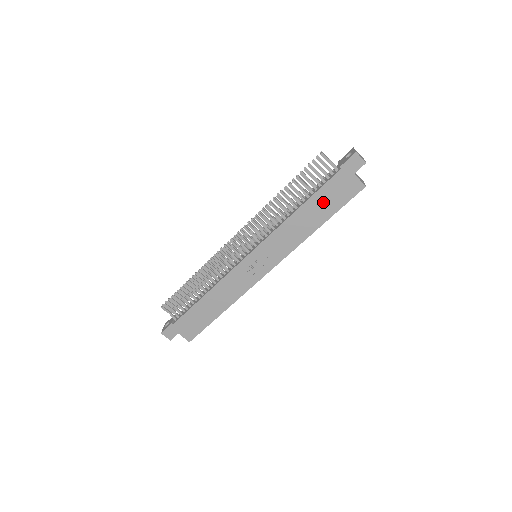
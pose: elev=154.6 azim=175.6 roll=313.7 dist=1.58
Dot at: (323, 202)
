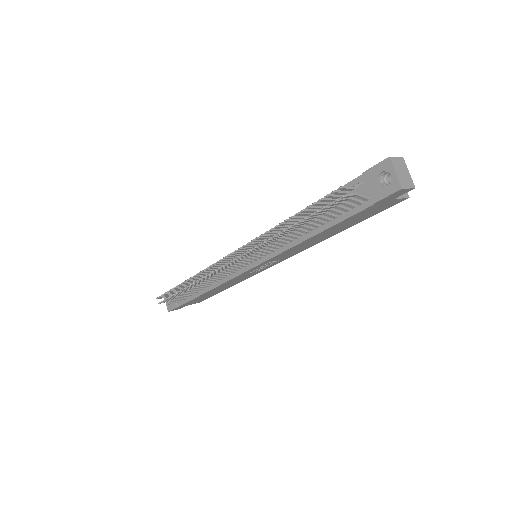
Dot at: (346, 224)
